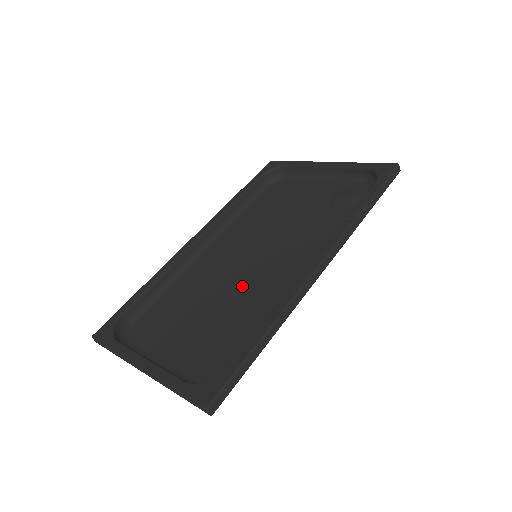
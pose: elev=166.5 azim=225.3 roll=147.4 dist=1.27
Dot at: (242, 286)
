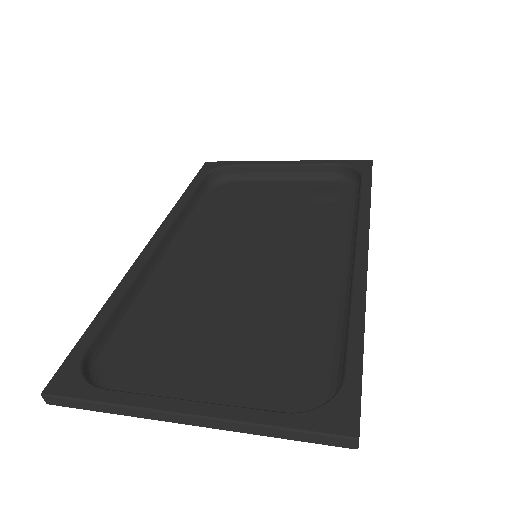
Dot at: (260, 290)
